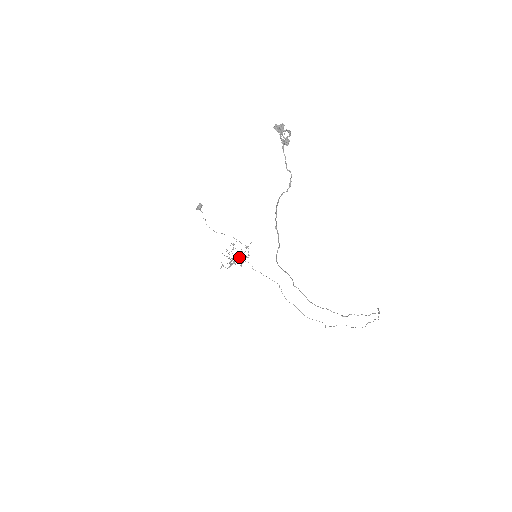
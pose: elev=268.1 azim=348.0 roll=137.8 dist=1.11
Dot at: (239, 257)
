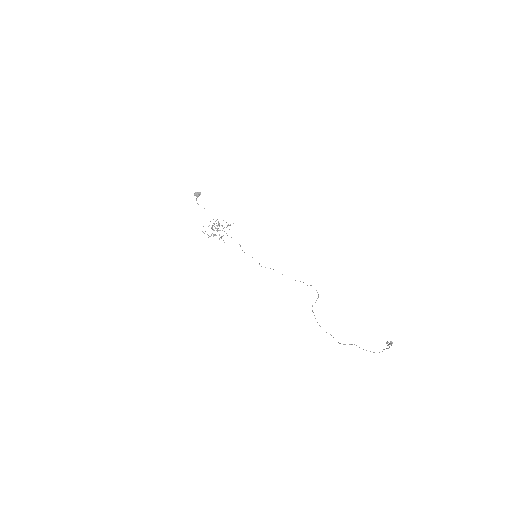
Dot at: (217, 226)
